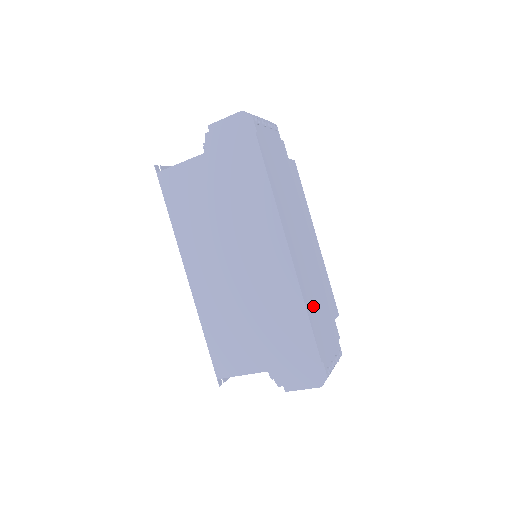
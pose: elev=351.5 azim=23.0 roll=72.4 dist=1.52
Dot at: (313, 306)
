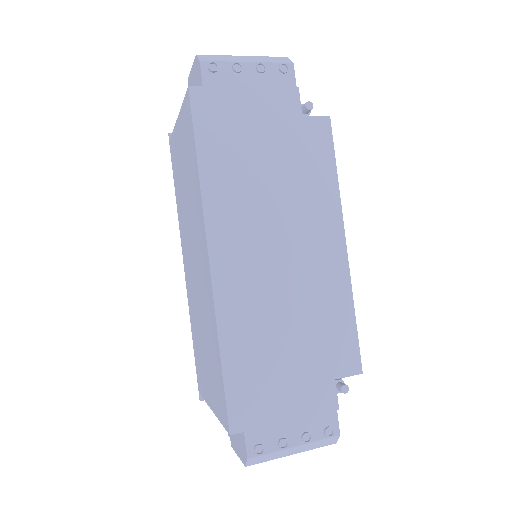
Dot at: (252, 349)
